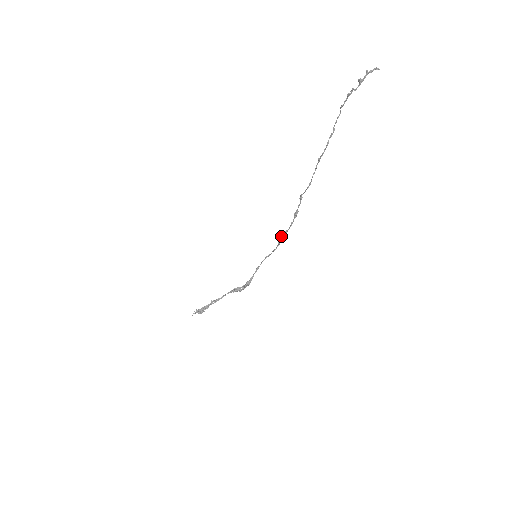
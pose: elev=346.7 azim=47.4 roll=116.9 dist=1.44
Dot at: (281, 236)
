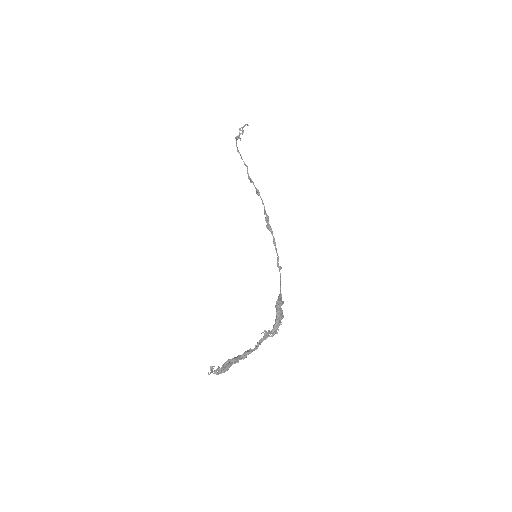
Dot at: occluded
